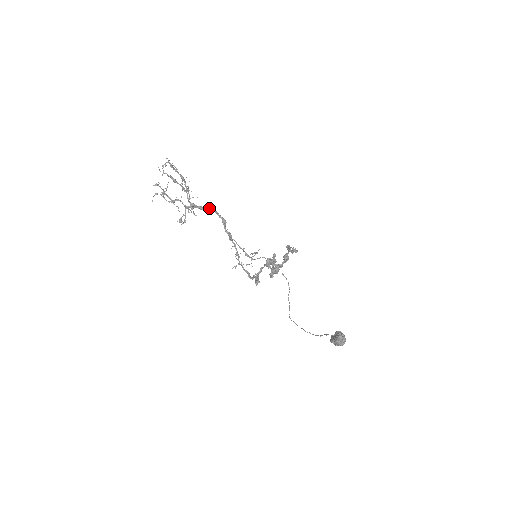
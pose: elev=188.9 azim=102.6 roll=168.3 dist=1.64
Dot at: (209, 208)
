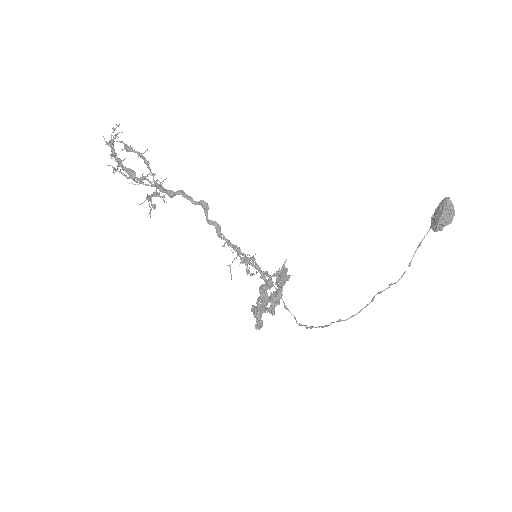
Dot at: (181, 190)
